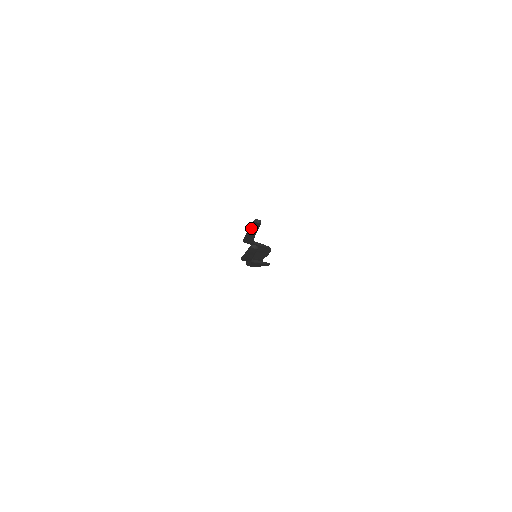
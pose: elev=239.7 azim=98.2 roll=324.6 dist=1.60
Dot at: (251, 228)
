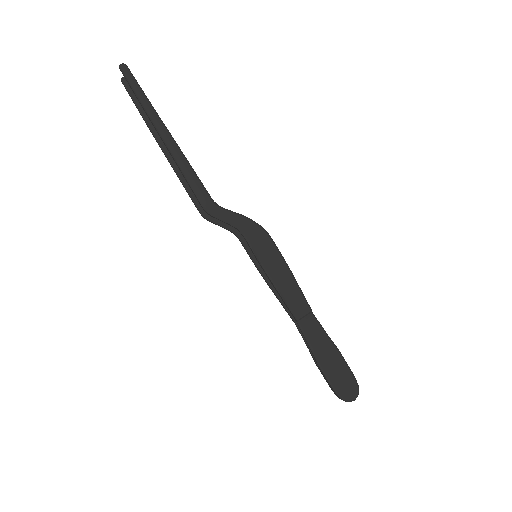
Dot at: (143, 116)
